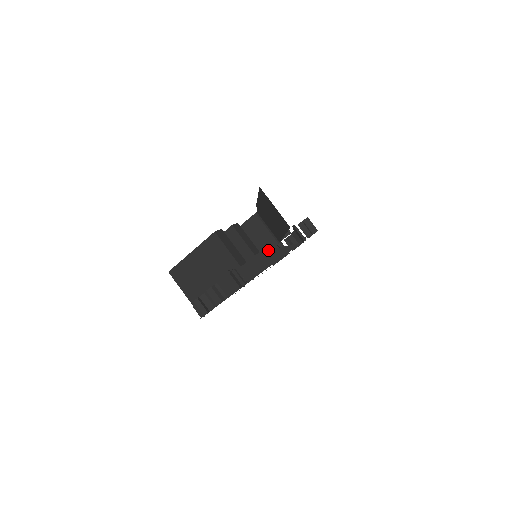
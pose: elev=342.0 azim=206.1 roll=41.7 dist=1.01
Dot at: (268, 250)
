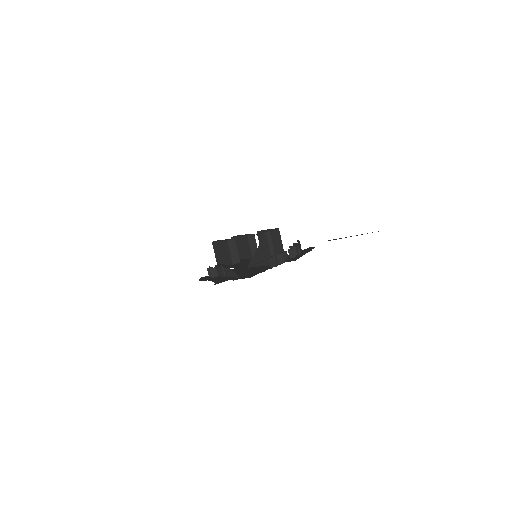
Dot at: occluded
